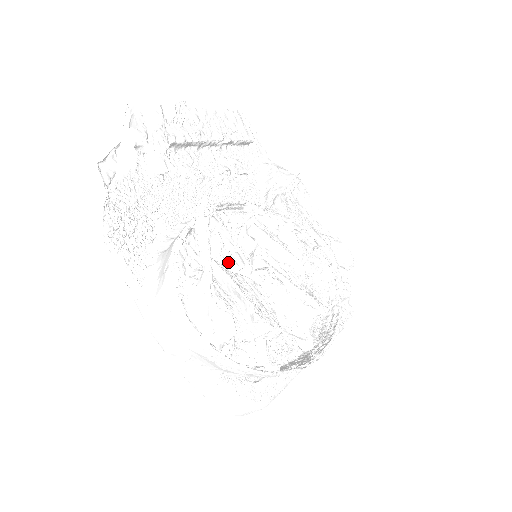
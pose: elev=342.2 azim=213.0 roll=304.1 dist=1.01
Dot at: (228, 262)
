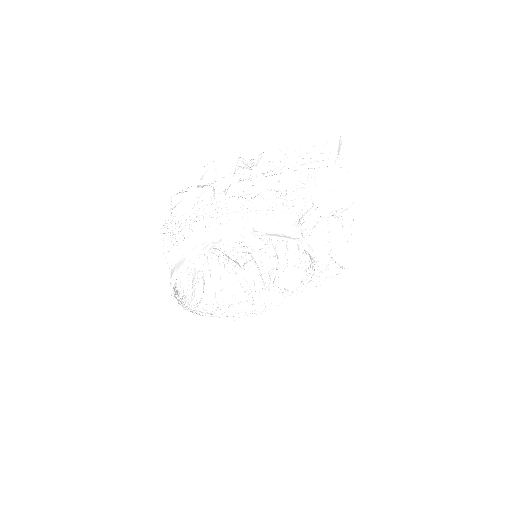
Dot at: occluded
